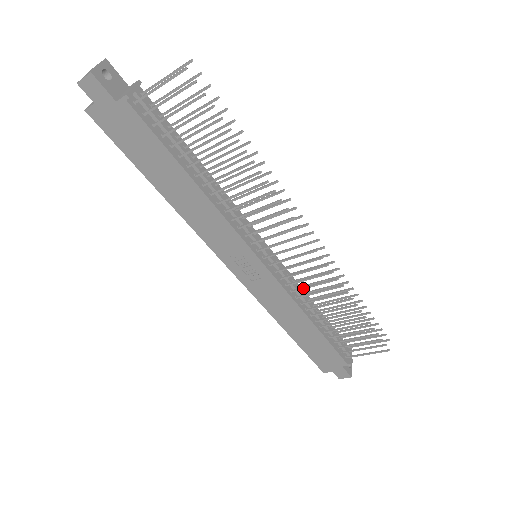
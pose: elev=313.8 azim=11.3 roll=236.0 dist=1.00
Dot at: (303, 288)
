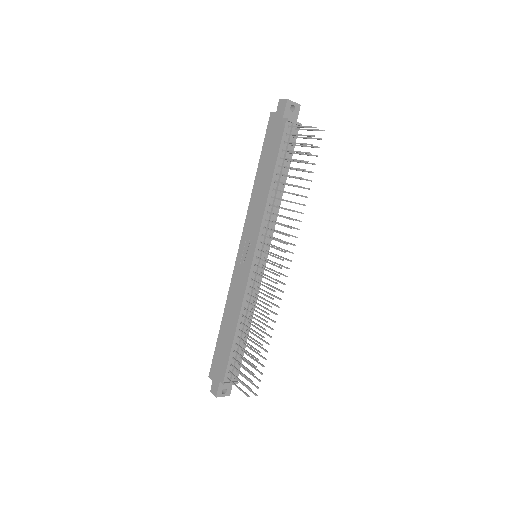
Dot at: (254, 297)
